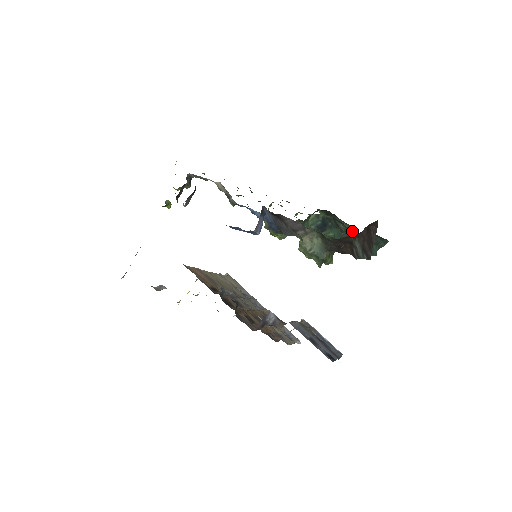
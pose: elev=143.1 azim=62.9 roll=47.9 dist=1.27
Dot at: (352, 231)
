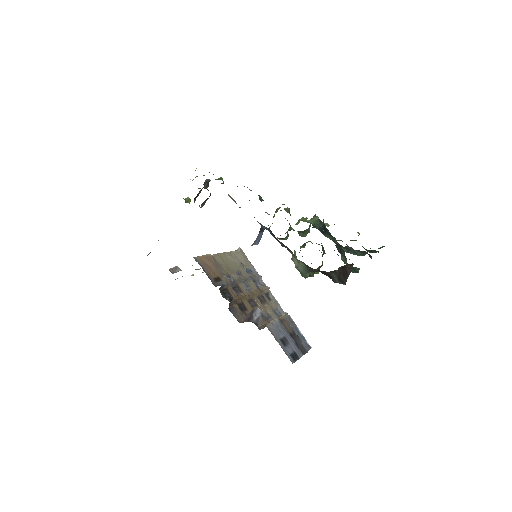
Dot at: occluded
